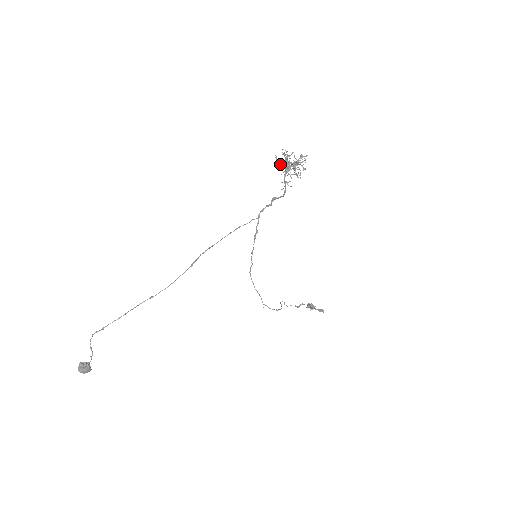
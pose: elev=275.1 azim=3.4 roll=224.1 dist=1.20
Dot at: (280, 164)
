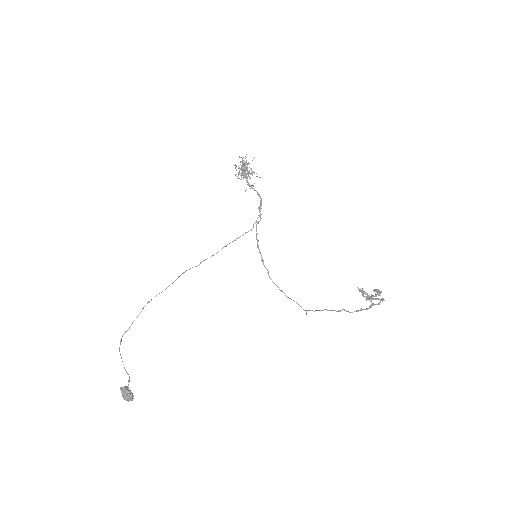
Dot at: (242, 178)
